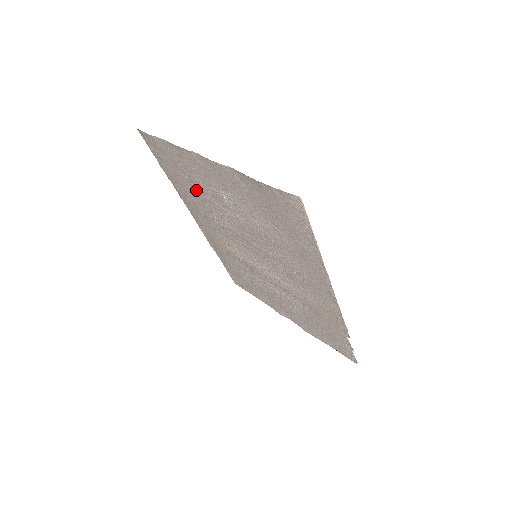
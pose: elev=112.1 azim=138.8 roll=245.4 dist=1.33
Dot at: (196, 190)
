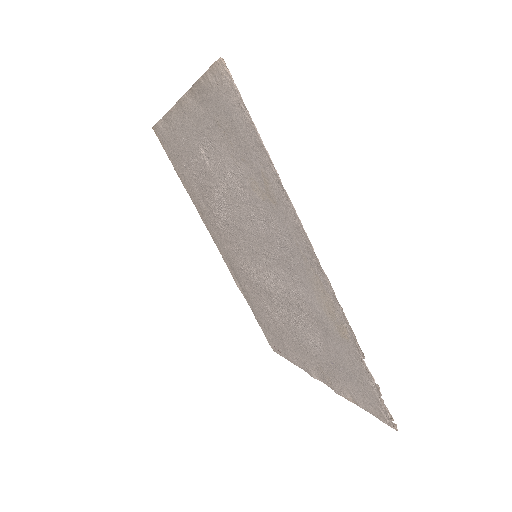
Dot at: (197, 181)
